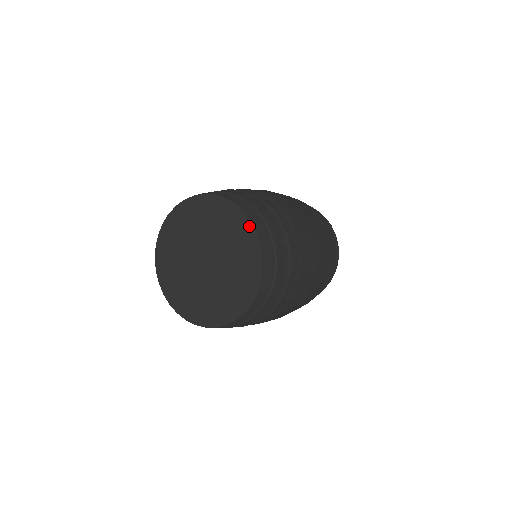
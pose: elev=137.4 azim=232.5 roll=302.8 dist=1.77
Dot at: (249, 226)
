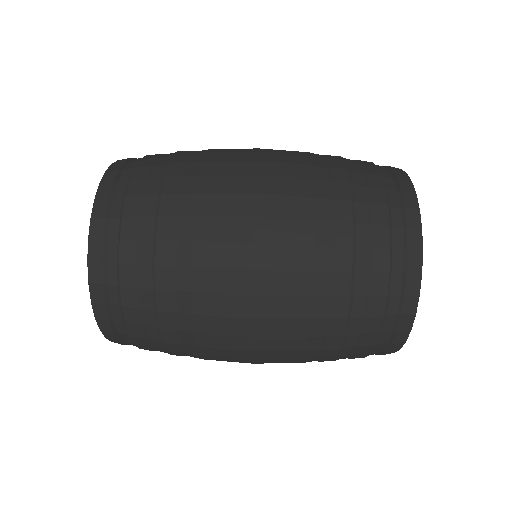
Dot at: occluded
